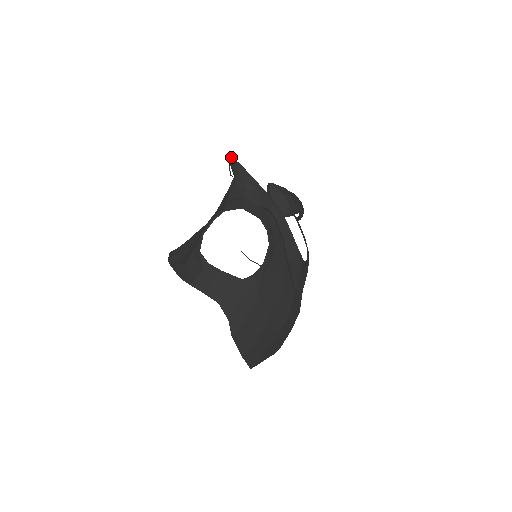
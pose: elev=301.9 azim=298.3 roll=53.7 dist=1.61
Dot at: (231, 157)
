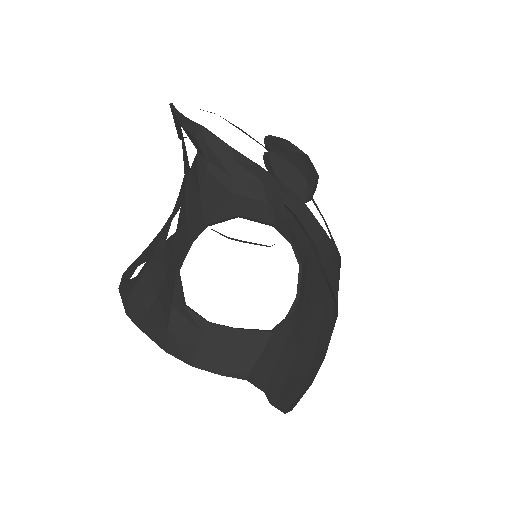
Dot at: (179, 113)
